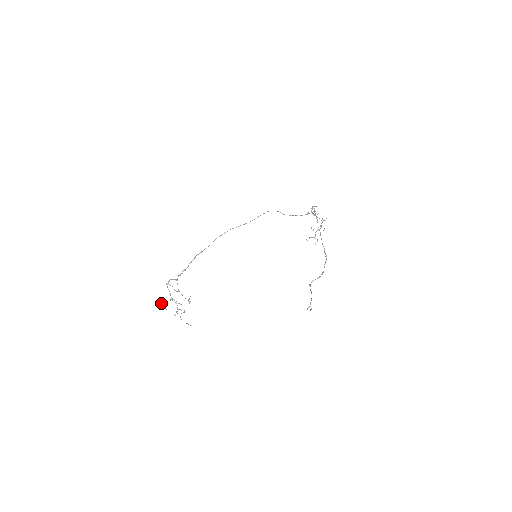
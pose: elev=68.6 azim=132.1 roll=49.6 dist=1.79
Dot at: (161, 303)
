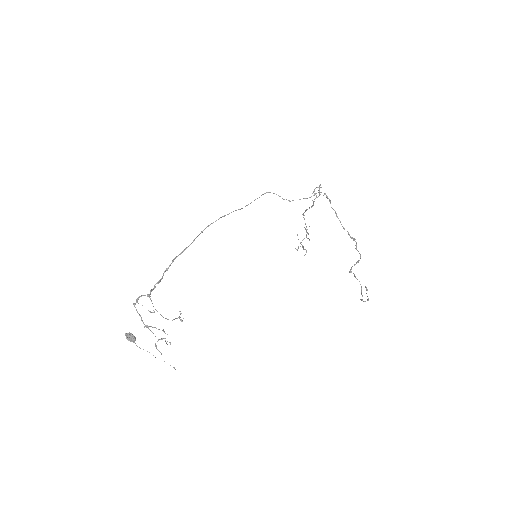
Dot at: (129, 334)
